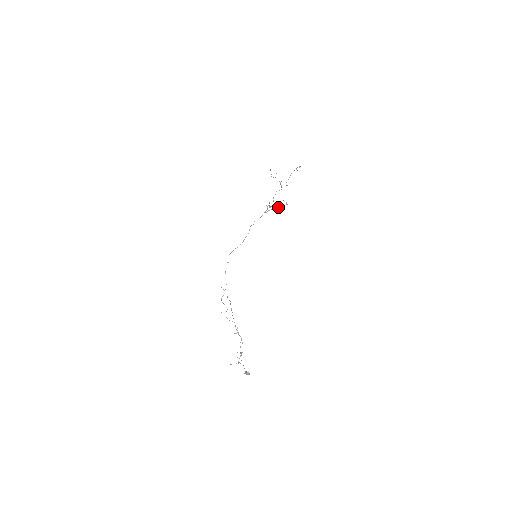
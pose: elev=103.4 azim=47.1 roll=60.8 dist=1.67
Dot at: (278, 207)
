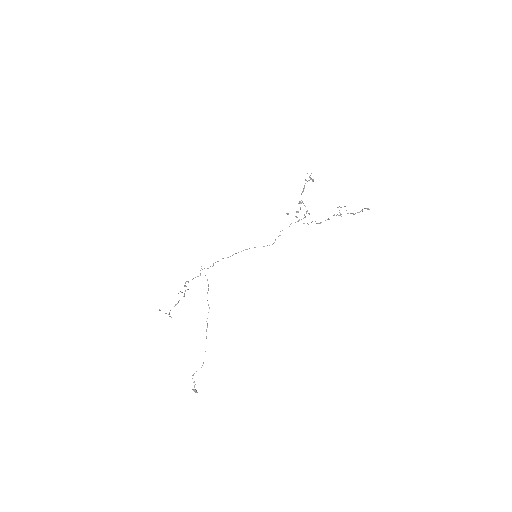
Dot at: occluded
